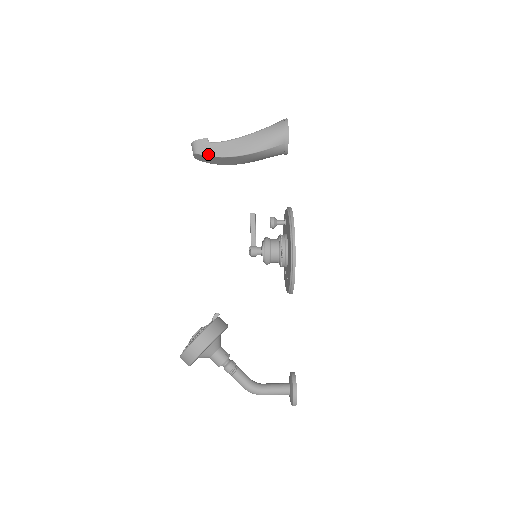
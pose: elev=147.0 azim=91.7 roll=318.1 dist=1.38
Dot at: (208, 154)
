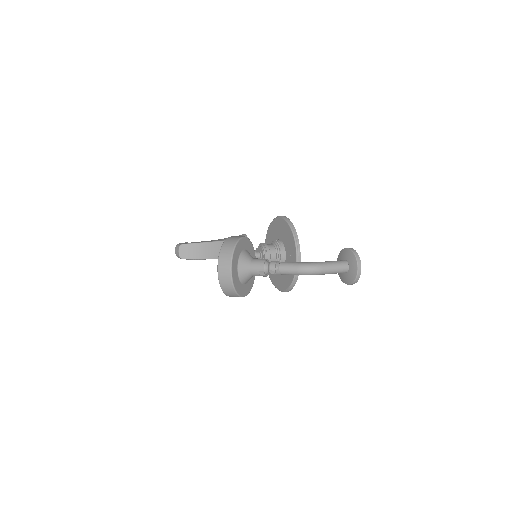
Dot at: (191, 243)
